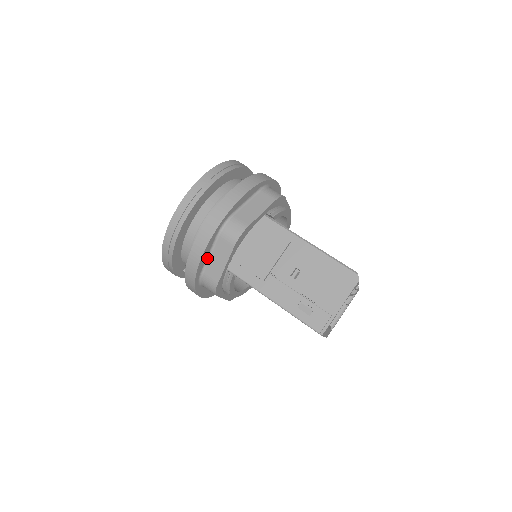
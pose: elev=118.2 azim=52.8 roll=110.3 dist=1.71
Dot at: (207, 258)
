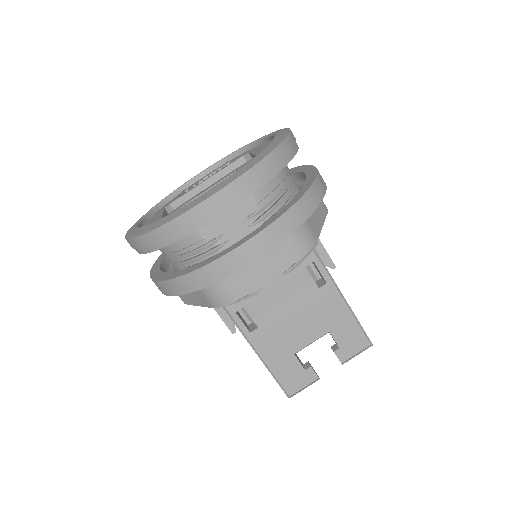
Dot at: occluded
